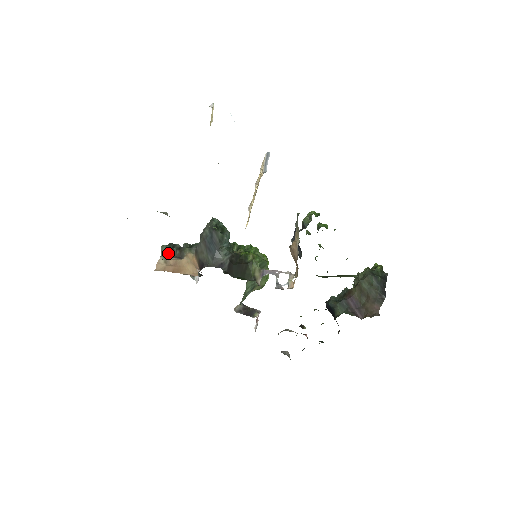
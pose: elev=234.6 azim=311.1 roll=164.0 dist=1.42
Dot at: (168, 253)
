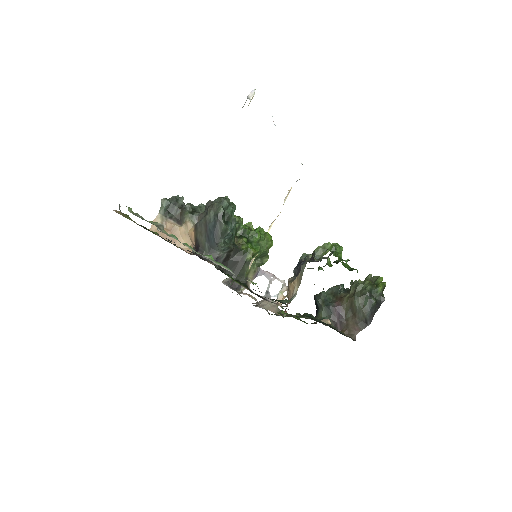
Dot at: (168, 210)
